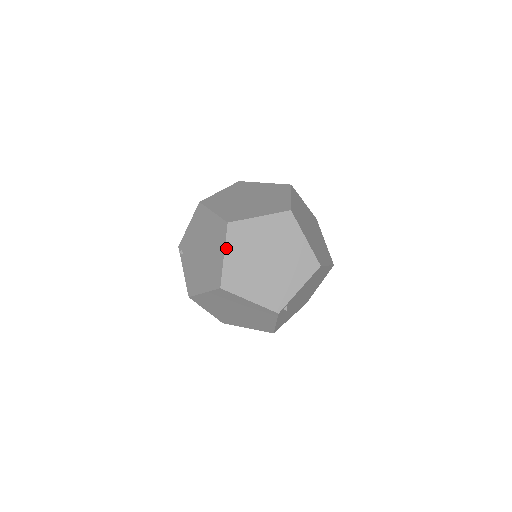
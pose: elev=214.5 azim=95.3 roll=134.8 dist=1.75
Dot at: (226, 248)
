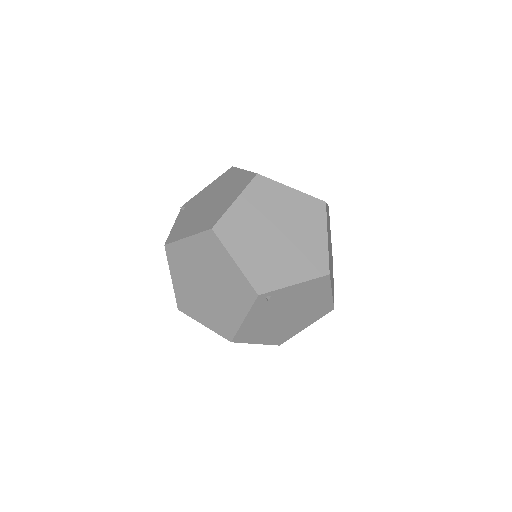
Dot at: (242, 195)
